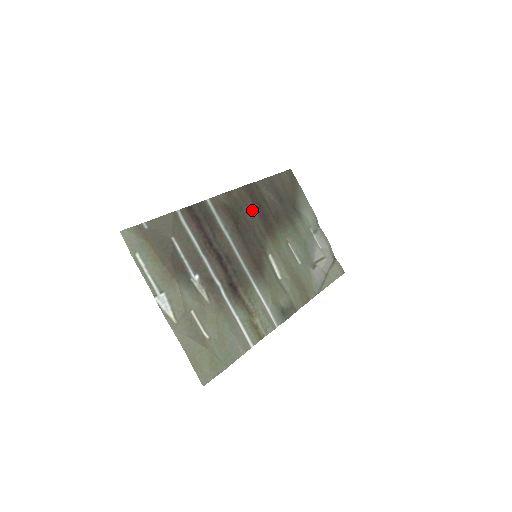
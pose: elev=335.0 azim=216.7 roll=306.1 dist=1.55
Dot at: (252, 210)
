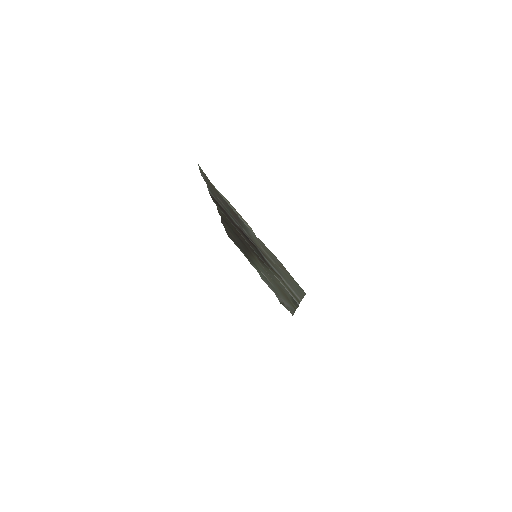
Dot at: occluded
